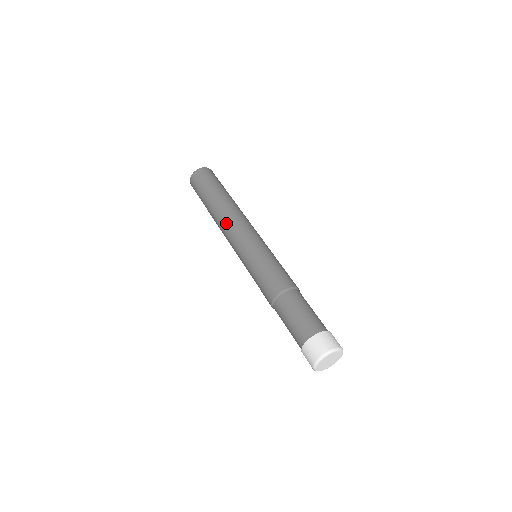
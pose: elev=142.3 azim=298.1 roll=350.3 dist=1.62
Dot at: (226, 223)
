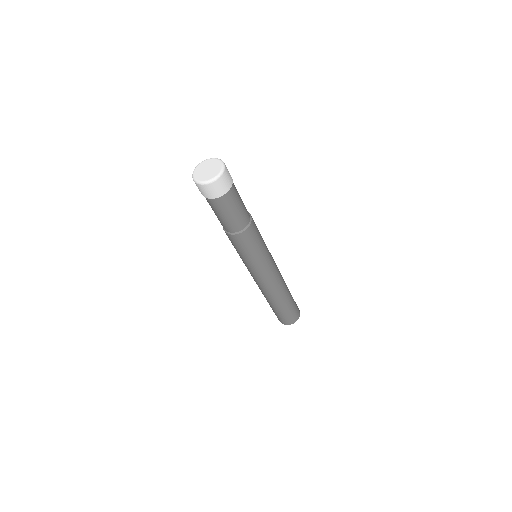
Dot at: occluded
